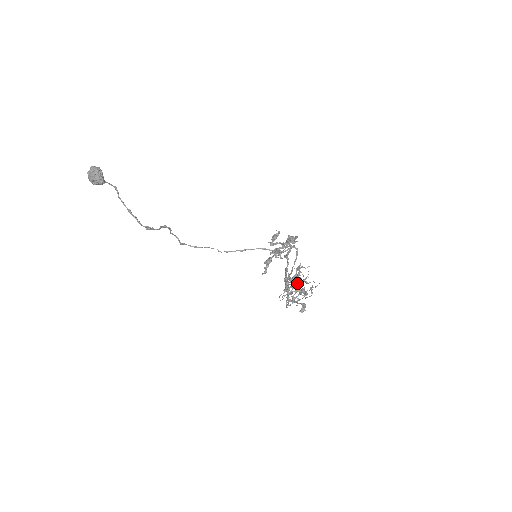
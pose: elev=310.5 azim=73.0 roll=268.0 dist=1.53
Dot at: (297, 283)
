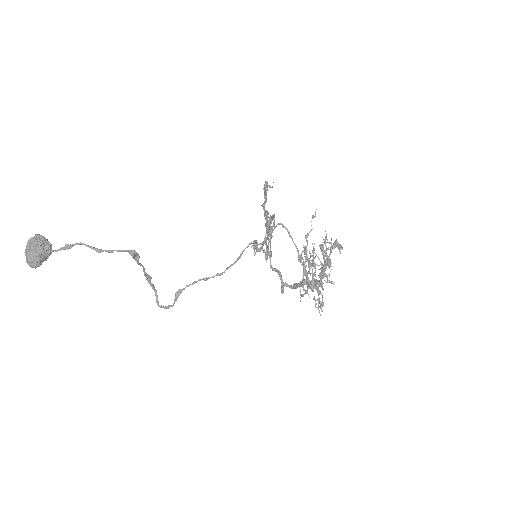
Dot at: (309, 232)
